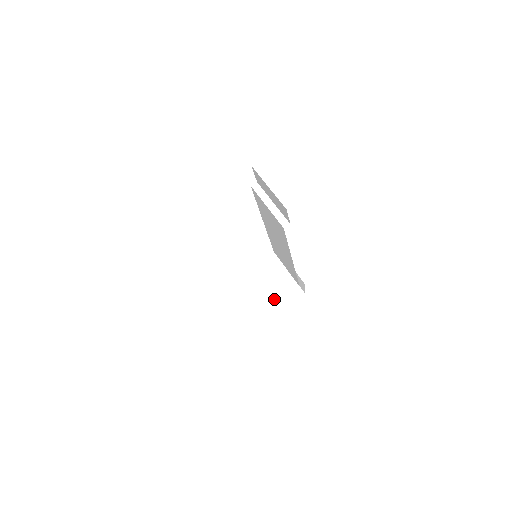
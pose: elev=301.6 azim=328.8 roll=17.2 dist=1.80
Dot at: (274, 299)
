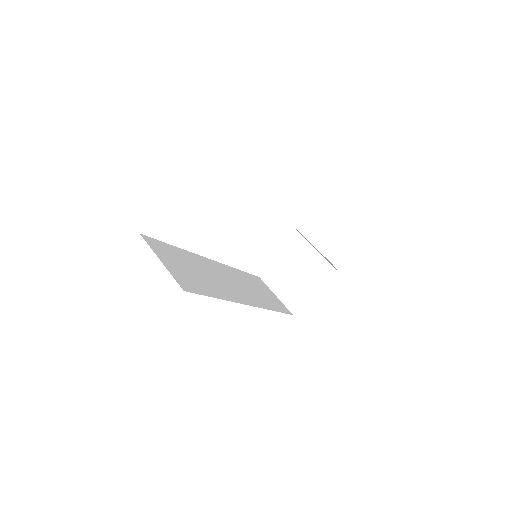
Dot at: (303, 286)
